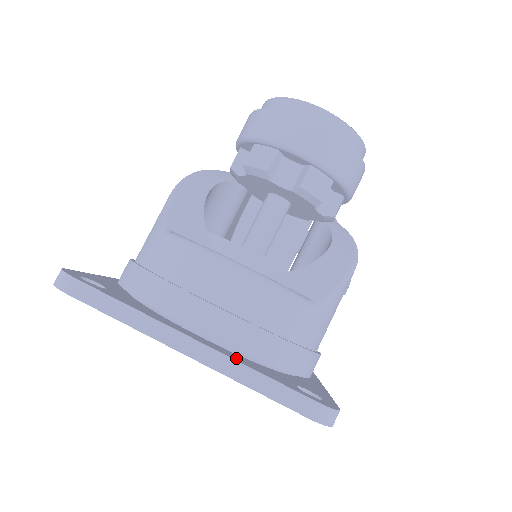
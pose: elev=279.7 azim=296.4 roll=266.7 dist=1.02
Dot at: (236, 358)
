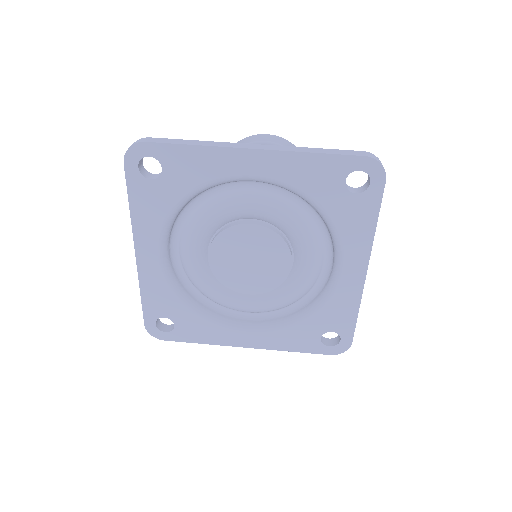
Dot at: occluded
